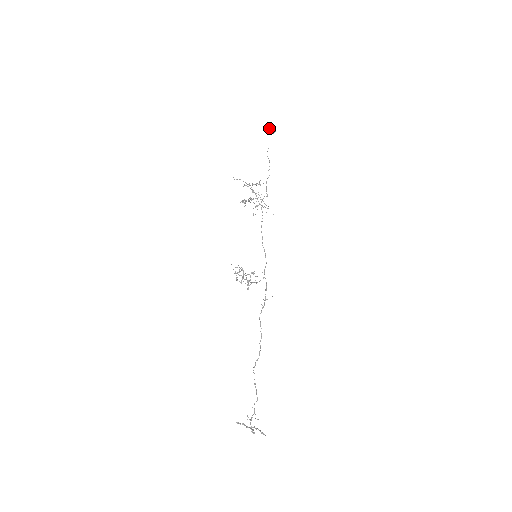
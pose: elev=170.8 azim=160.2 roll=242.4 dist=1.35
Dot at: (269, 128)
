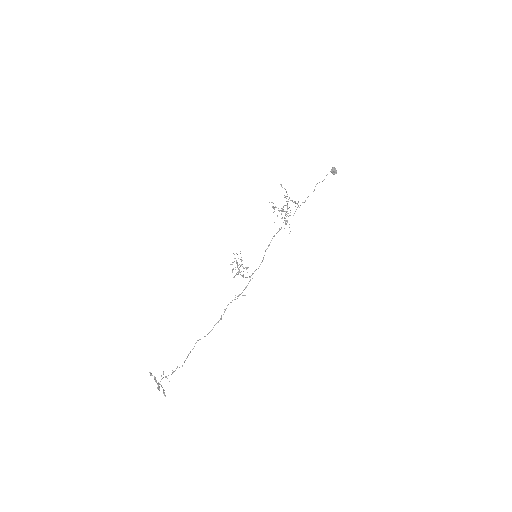
Dot at: (333, 168)
